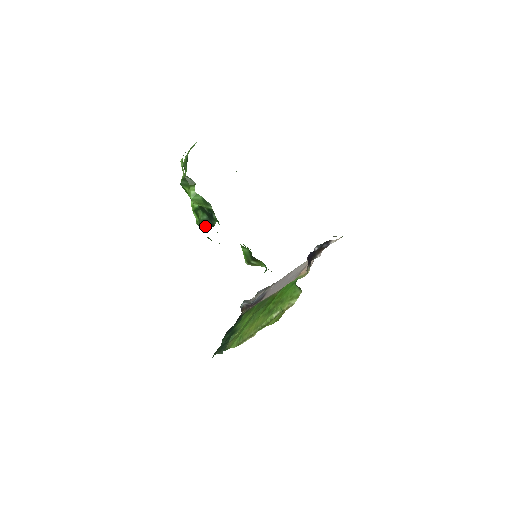
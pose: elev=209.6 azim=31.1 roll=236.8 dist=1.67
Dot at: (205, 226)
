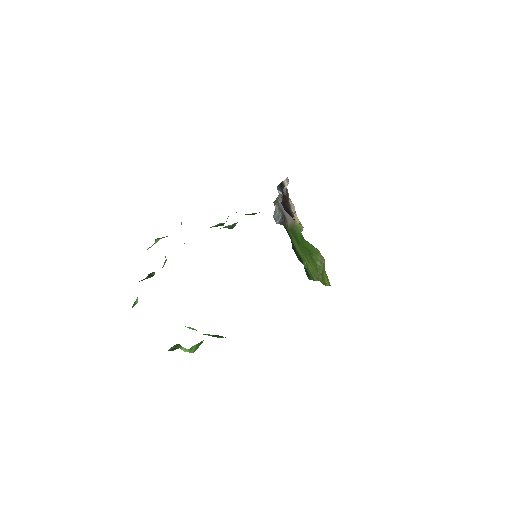
Dot at: (220, 337)
